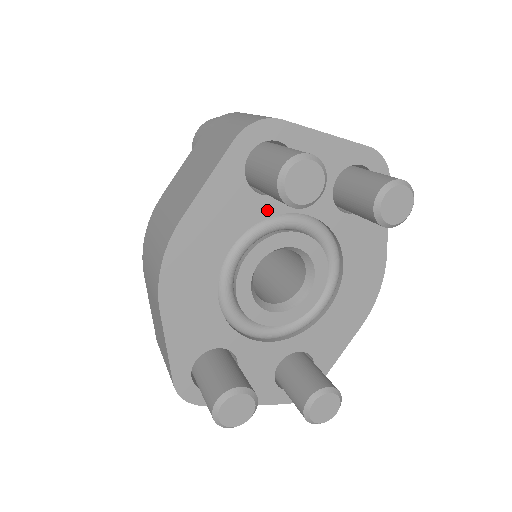
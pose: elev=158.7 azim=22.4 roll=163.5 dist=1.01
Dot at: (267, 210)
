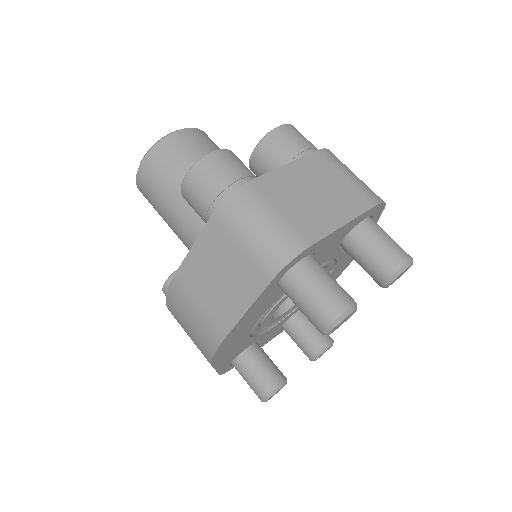
Dot at: occluded
